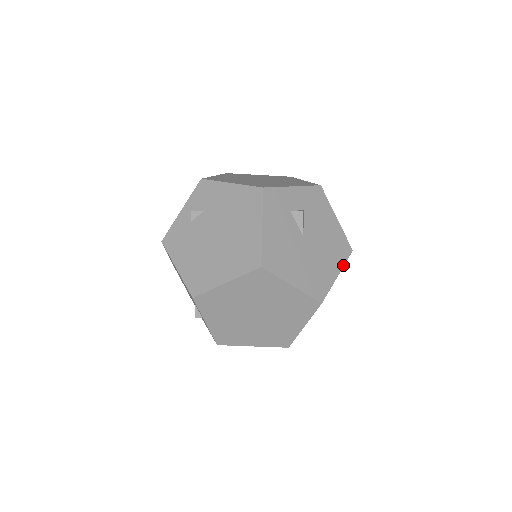
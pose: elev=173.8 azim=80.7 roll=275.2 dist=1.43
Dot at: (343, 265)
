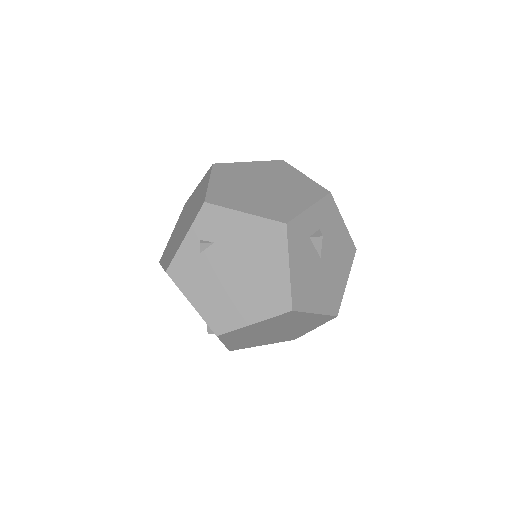
Dot at: (350, 269)
